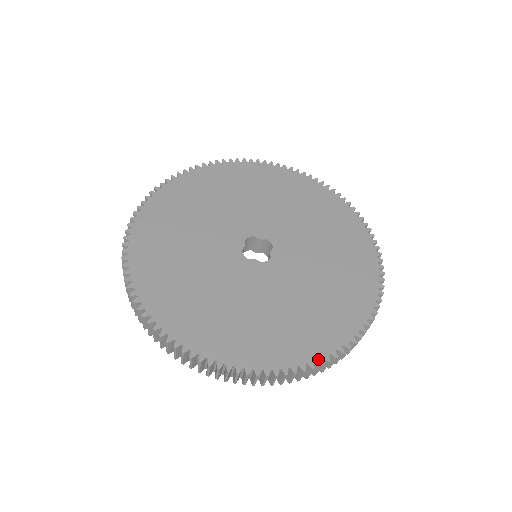
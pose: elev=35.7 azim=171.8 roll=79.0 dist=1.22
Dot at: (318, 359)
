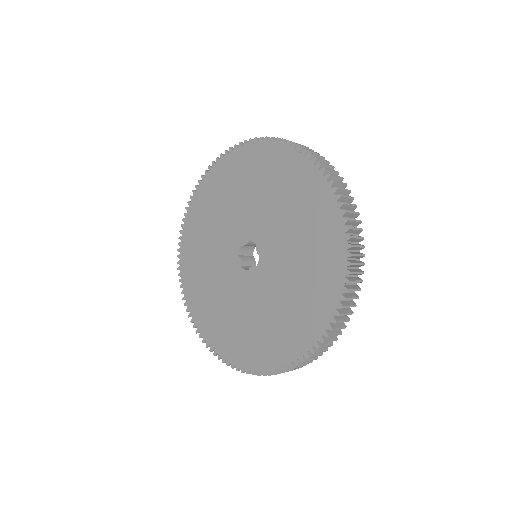
Dot at: (208, 343)
